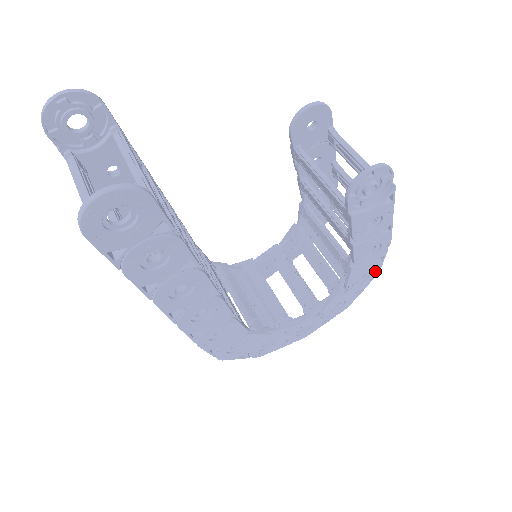
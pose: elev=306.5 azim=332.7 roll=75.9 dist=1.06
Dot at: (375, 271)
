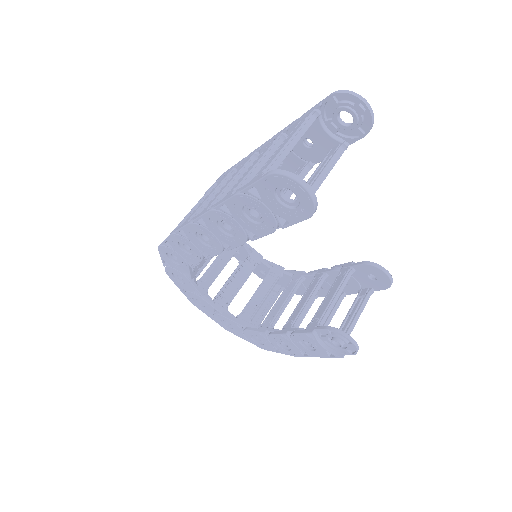
Dot at: (265, 347)
